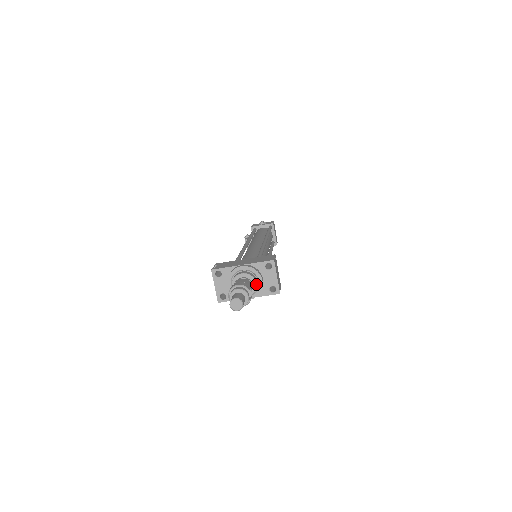
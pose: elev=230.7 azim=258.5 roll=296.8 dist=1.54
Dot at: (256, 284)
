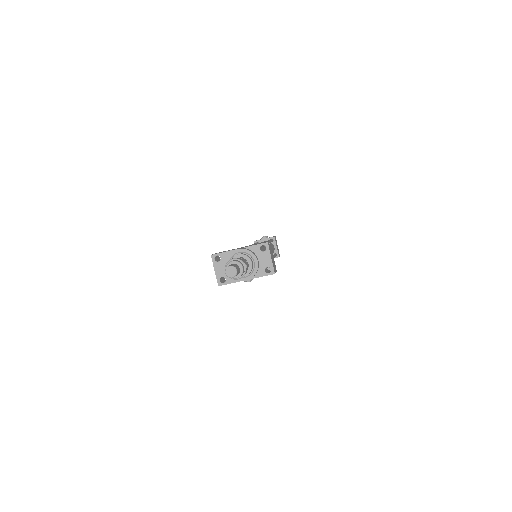
Dot at: (252, 264)
